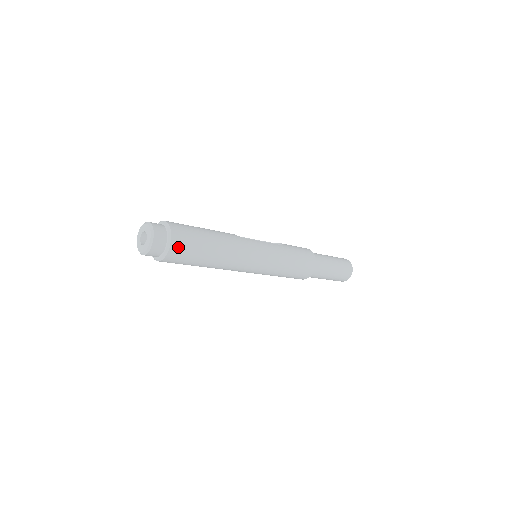
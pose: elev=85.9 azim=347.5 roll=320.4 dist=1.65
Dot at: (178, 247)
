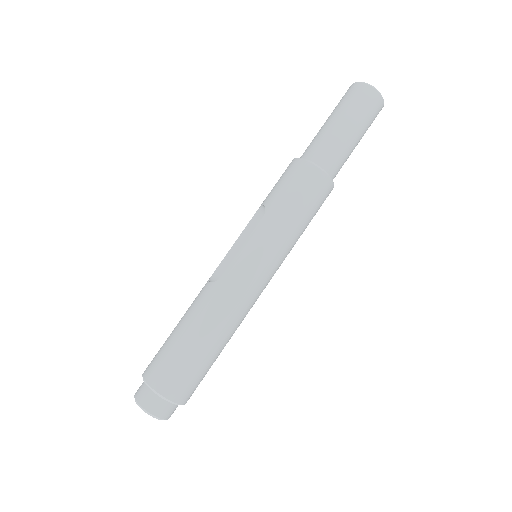
Dot at: (179, 391)
